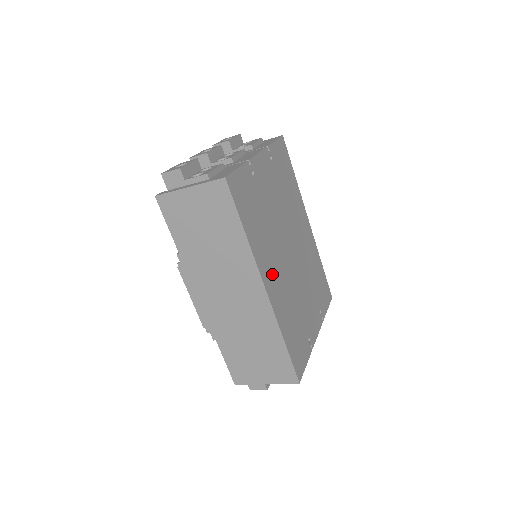
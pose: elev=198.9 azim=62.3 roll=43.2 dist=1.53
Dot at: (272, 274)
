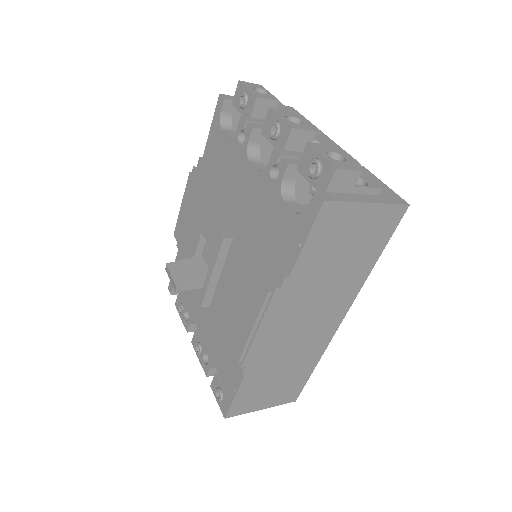
Dot at: occluded
